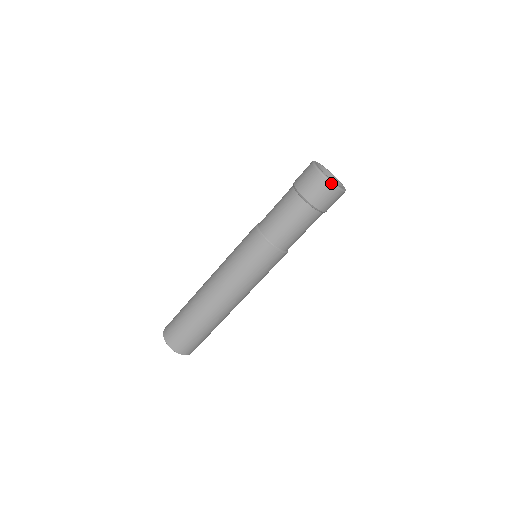
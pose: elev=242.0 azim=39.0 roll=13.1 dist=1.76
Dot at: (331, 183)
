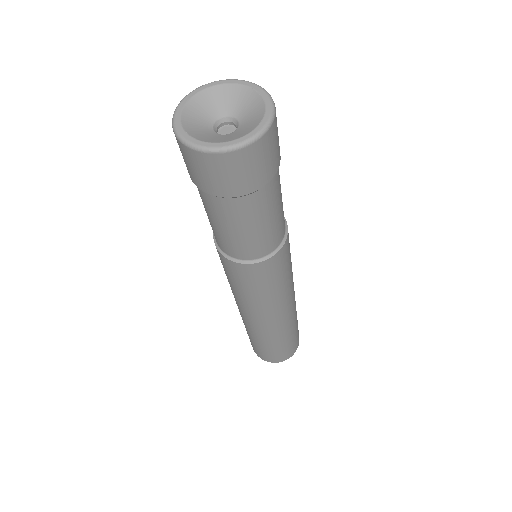
Dot at: (213, 153)
